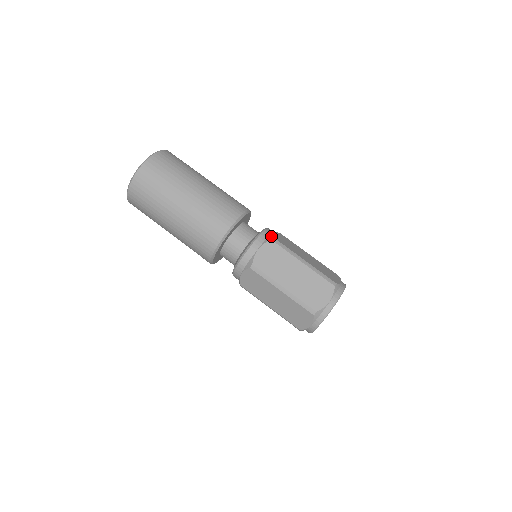
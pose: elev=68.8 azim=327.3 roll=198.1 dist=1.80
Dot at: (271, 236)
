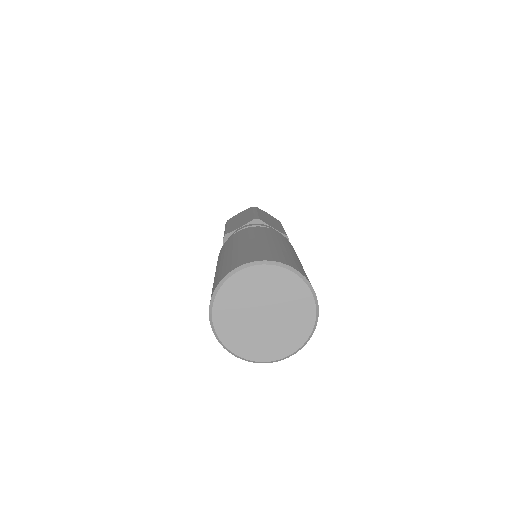
Dot at: occluded
